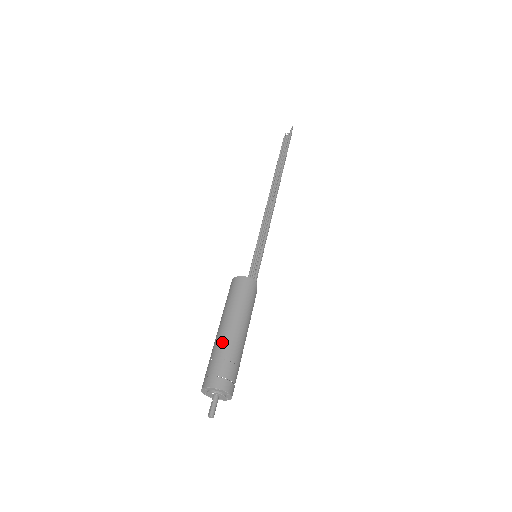
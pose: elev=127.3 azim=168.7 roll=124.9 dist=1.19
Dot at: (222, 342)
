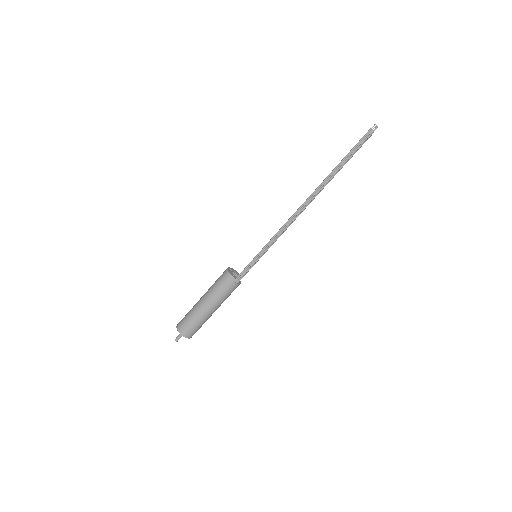
Dot at: (194, 307)
